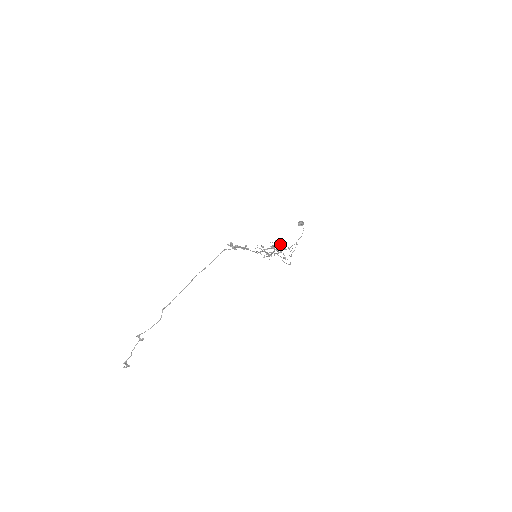
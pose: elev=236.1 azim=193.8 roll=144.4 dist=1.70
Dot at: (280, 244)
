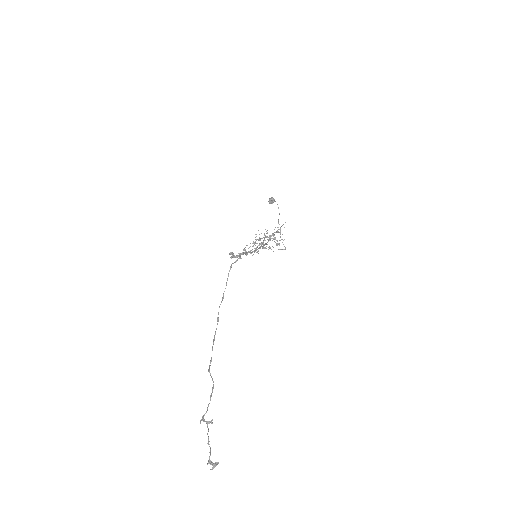
Dot at: occluded
